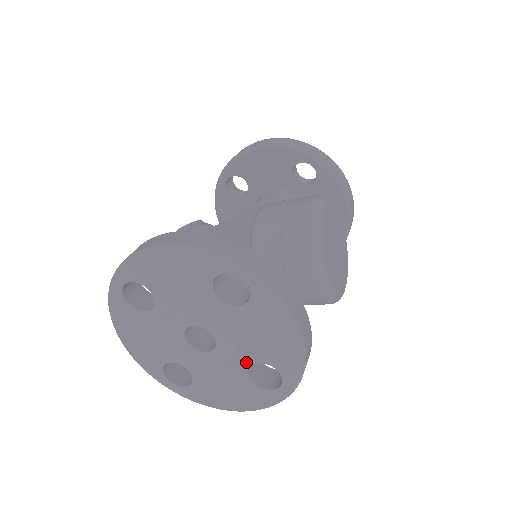
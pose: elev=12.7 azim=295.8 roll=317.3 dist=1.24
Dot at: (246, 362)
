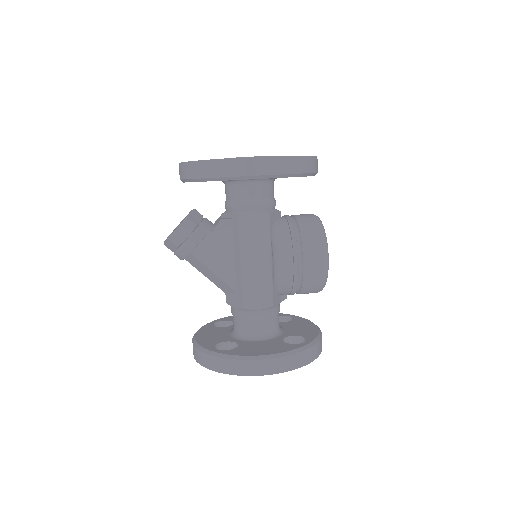
Dot at: occluded
